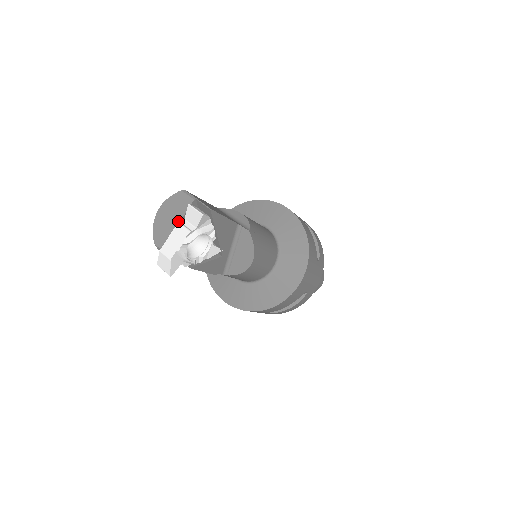
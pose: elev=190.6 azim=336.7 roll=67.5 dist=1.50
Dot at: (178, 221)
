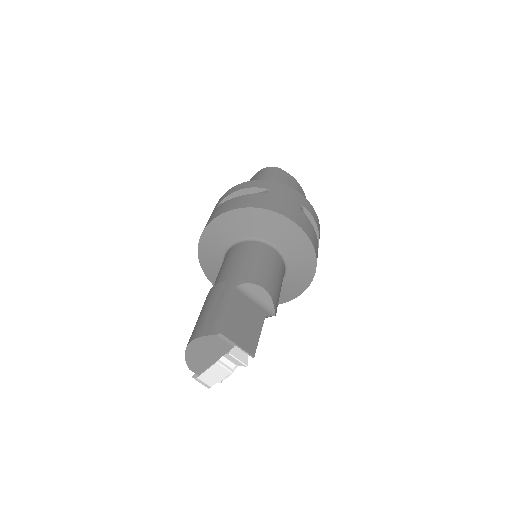
Dot at: (216, 359)
